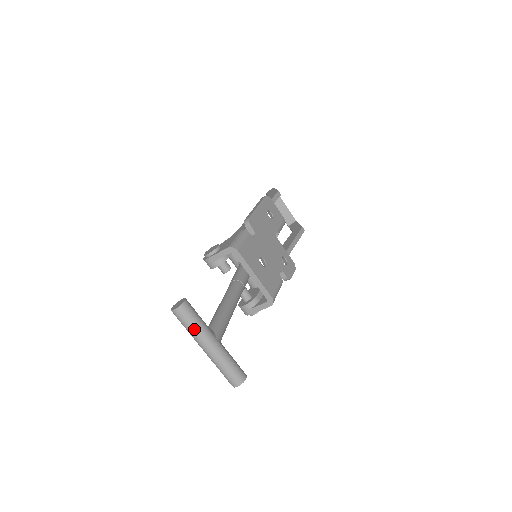
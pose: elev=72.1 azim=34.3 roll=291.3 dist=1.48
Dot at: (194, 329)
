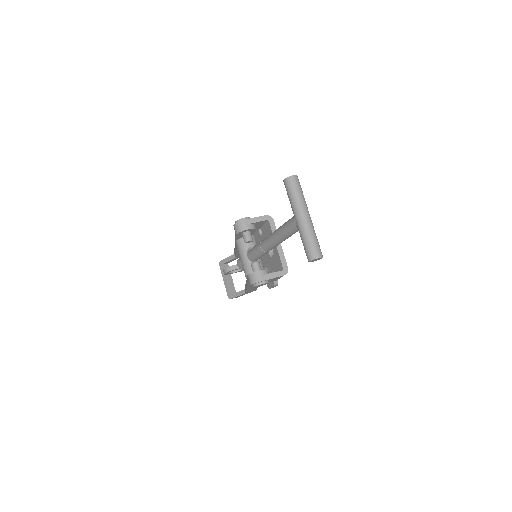
Dot at: (302, 196)
